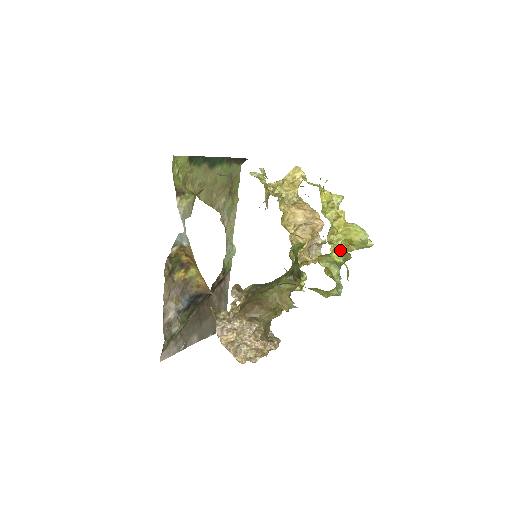
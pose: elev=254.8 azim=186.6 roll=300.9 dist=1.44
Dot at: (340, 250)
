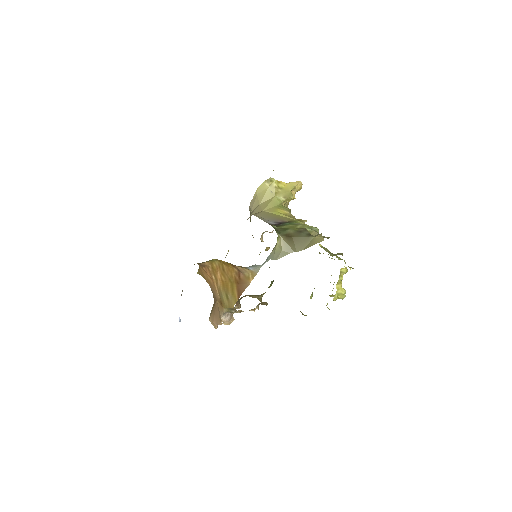
Dot at: occluded
